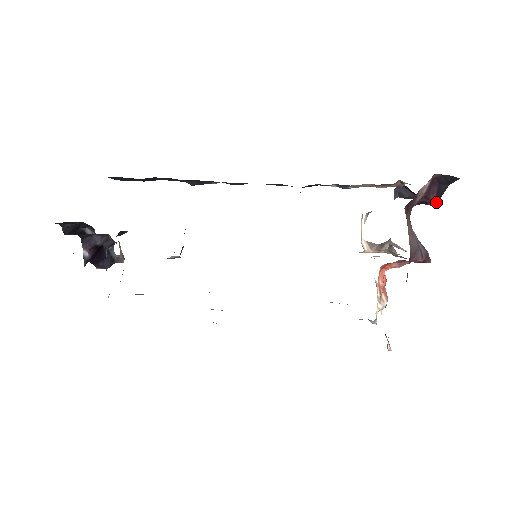
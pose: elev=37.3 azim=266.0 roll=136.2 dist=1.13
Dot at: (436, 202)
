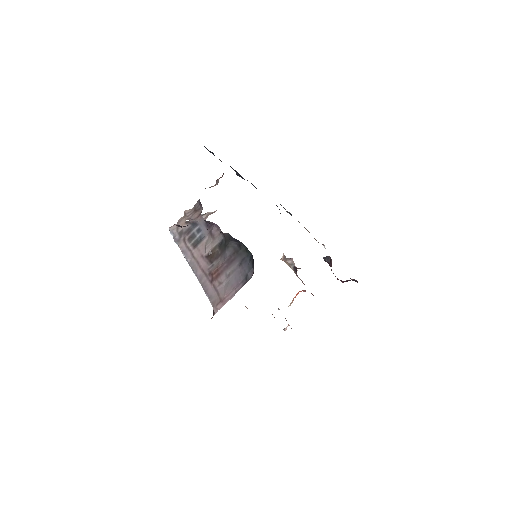
Dot at: occluded
